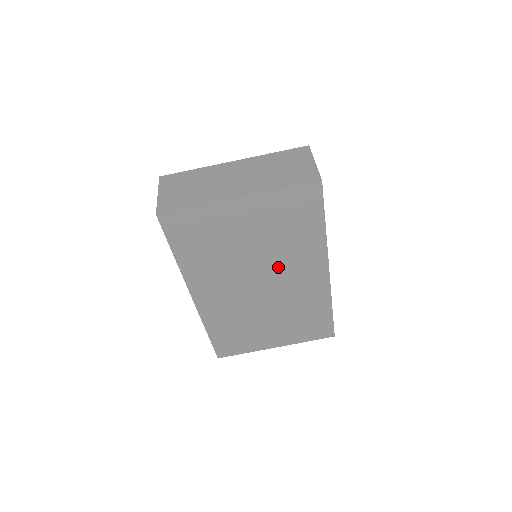
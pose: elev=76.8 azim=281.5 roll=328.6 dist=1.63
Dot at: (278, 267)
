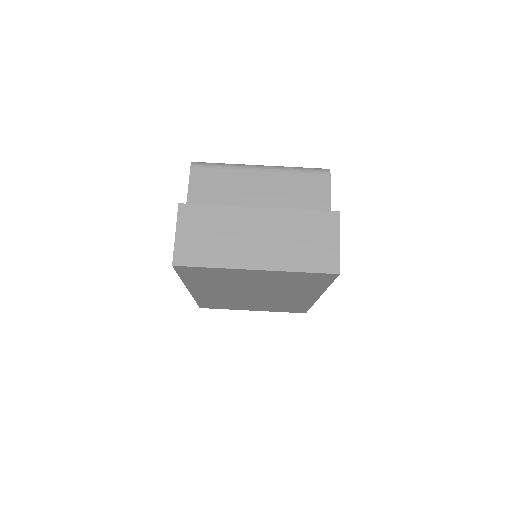
Dot at: (275, 292)
